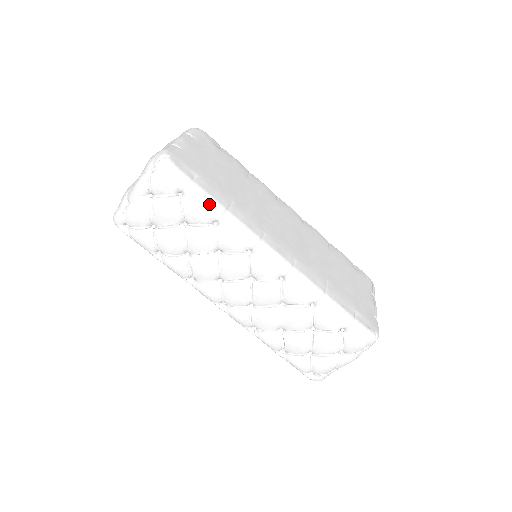
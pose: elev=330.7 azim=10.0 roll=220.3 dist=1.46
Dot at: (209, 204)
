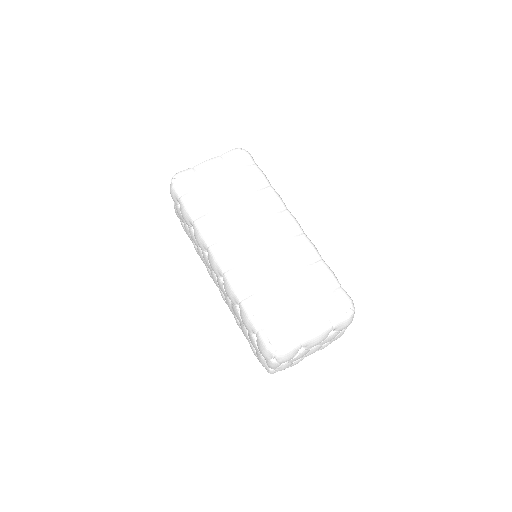
Dot at: (186, 213)
